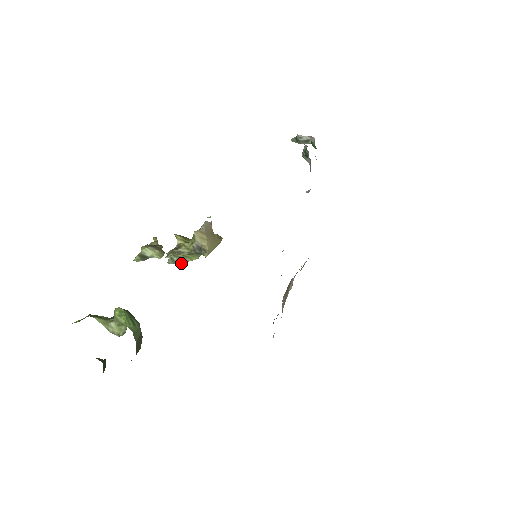
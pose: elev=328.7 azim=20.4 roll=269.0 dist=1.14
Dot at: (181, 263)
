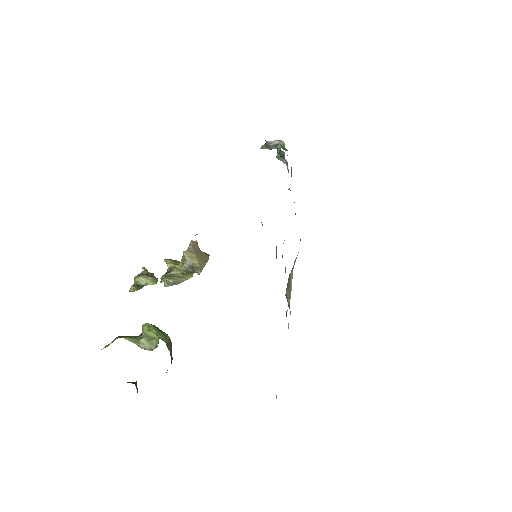
Dot at: (177, 284)
